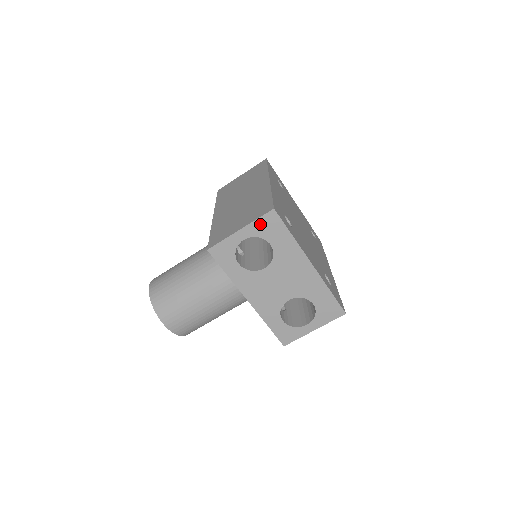
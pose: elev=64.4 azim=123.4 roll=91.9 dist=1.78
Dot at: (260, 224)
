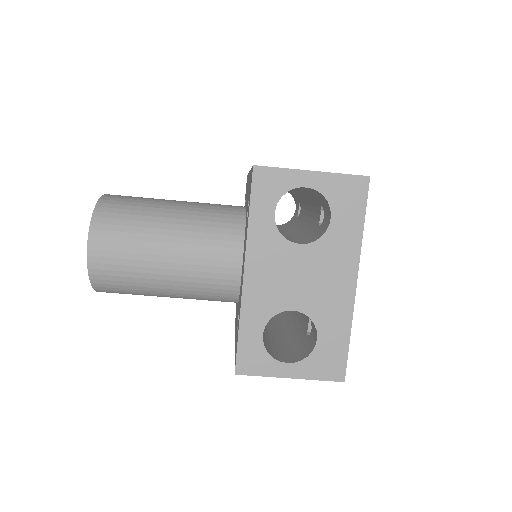
Dot at: (340, 183)
